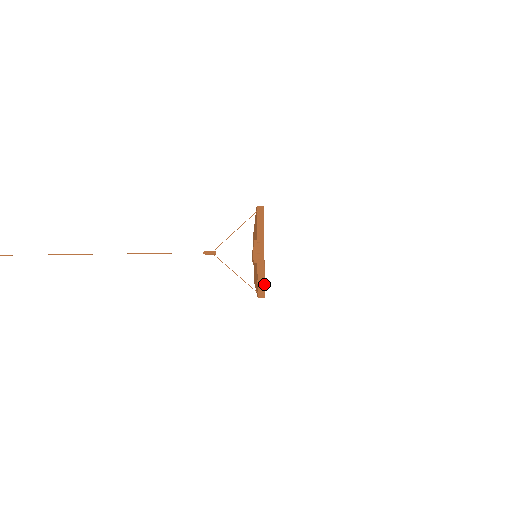
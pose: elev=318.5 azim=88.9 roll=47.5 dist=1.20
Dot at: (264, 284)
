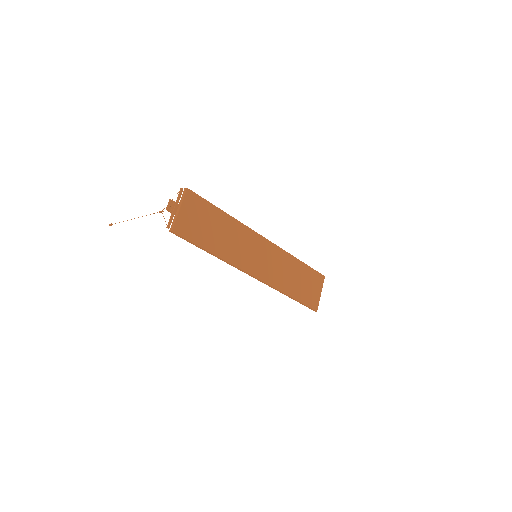
Dot at: (174, 224)
